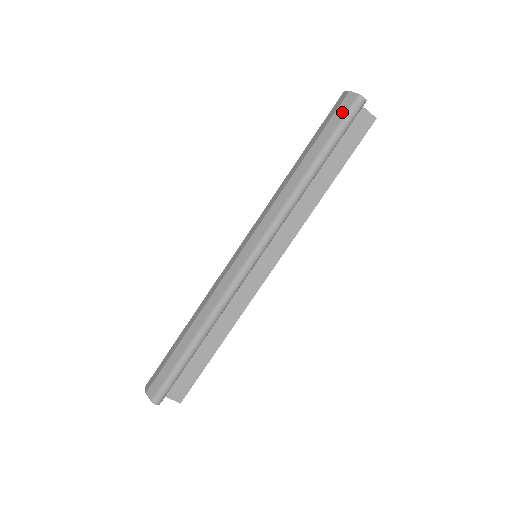
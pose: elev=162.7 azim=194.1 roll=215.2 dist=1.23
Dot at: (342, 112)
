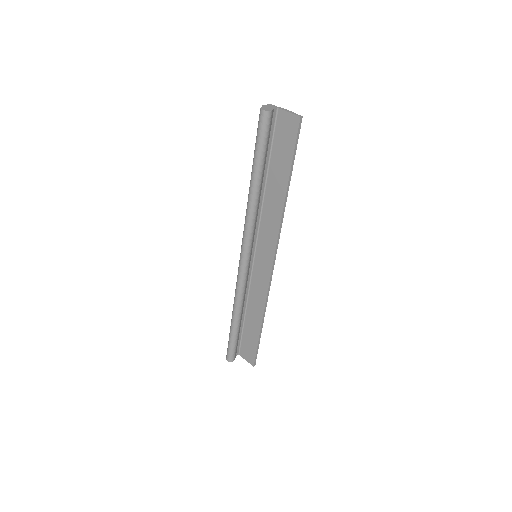
Dot at: occluded
